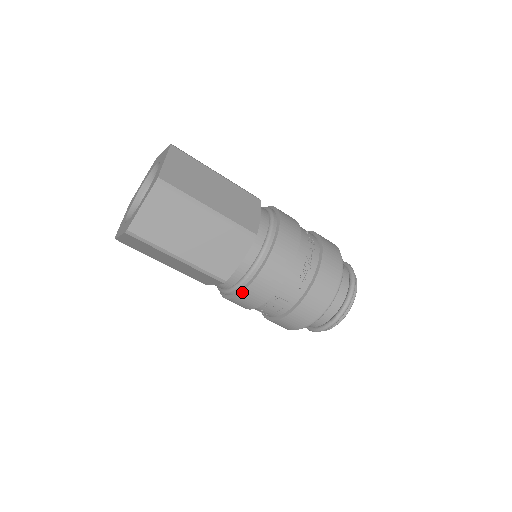
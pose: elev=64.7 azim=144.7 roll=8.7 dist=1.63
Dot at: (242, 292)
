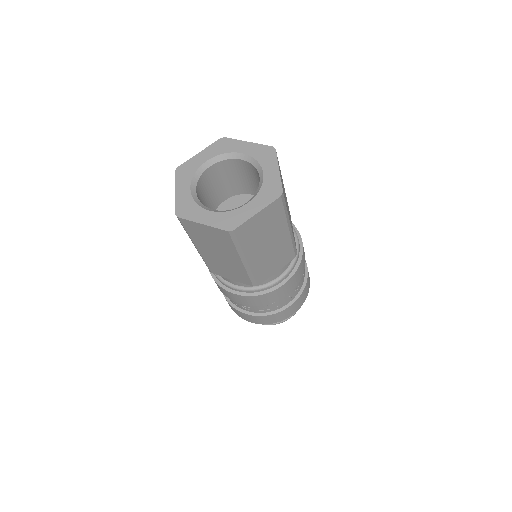
Dot at: (259, 295)
